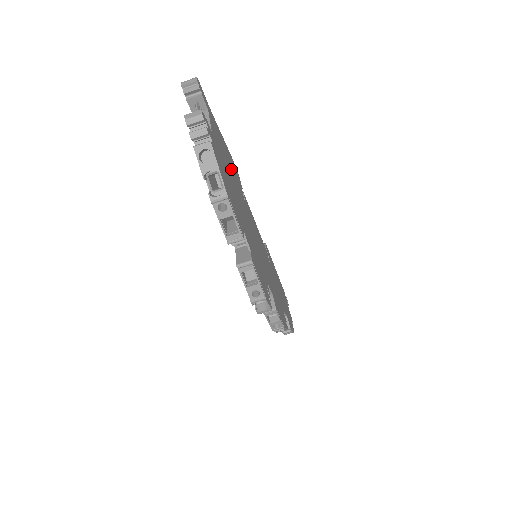
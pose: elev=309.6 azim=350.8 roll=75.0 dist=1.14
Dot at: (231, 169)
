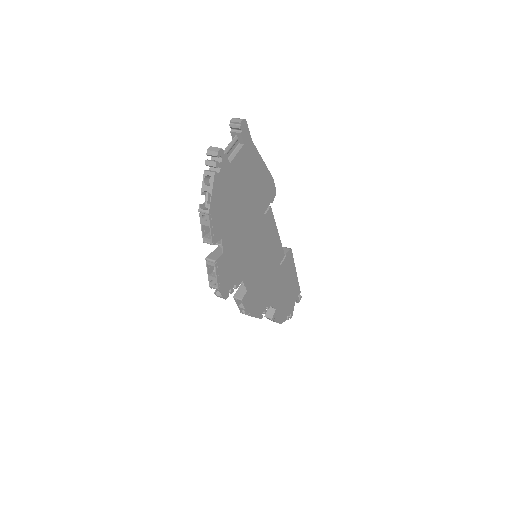
Dot at: (254, 189)
